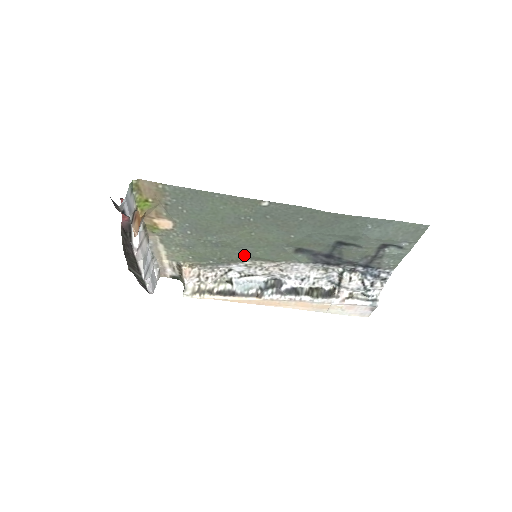
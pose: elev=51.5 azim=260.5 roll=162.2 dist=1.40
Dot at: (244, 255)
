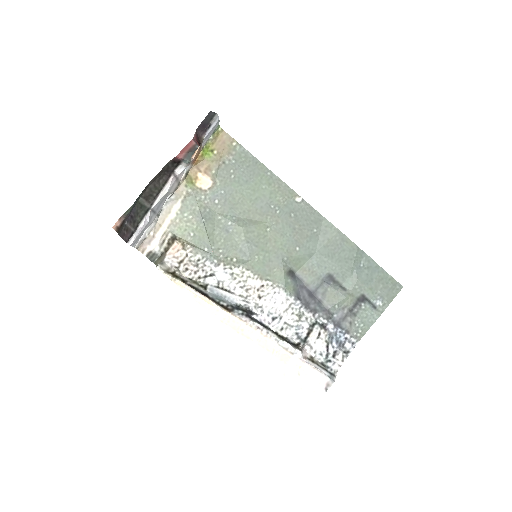
Dot at: (242, 255)
